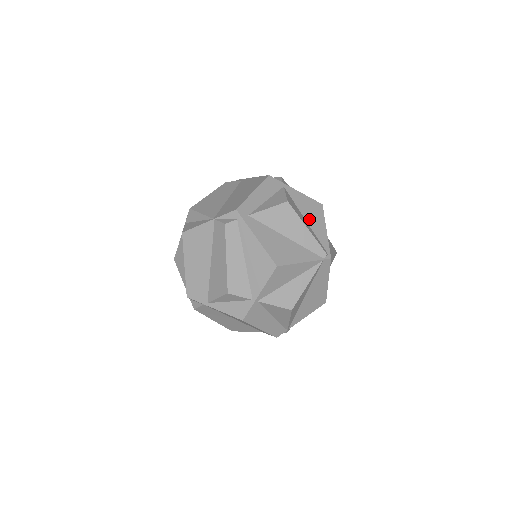
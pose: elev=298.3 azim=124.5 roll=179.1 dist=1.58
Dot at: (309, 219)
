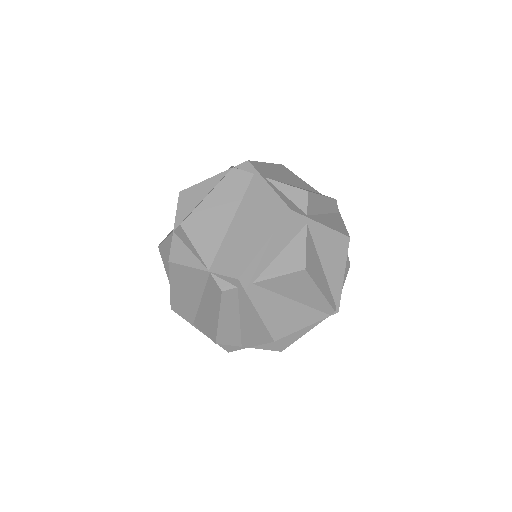
Dot at: (327, 265)
